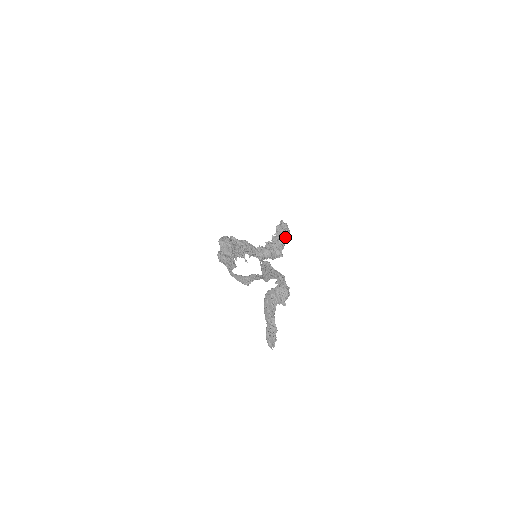
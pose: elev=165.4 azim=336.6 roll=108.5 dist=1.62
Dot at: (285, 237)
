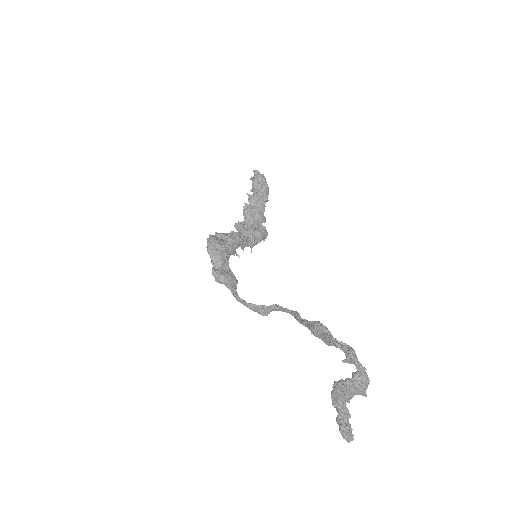
Dot at: (266, 195)
